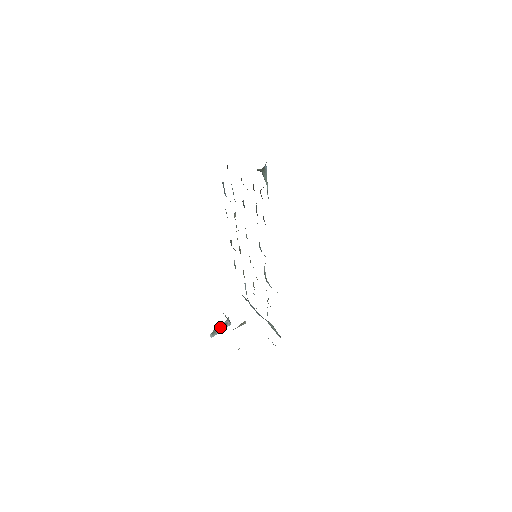
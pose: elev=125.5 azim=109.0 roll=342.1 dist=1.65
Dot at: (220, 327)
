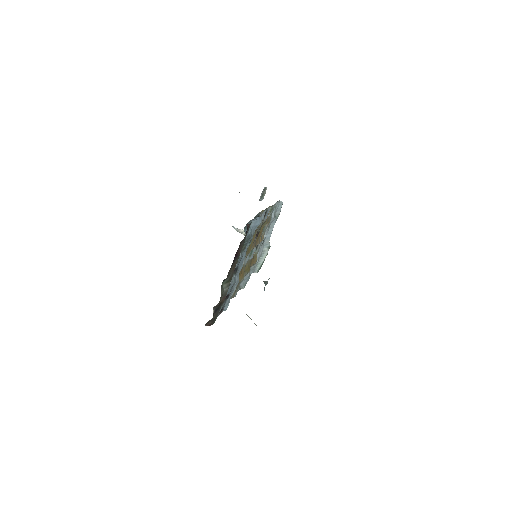
Dot at: occluded
